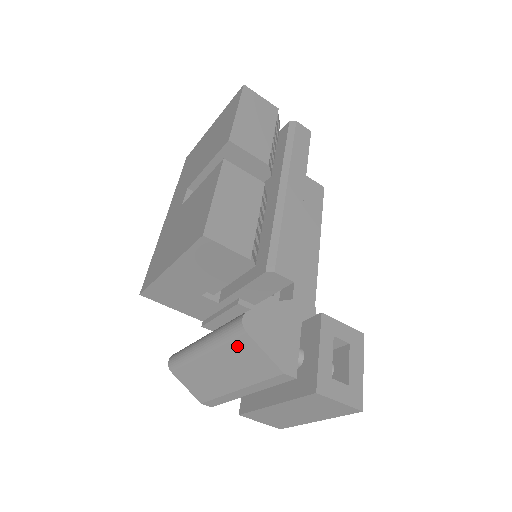
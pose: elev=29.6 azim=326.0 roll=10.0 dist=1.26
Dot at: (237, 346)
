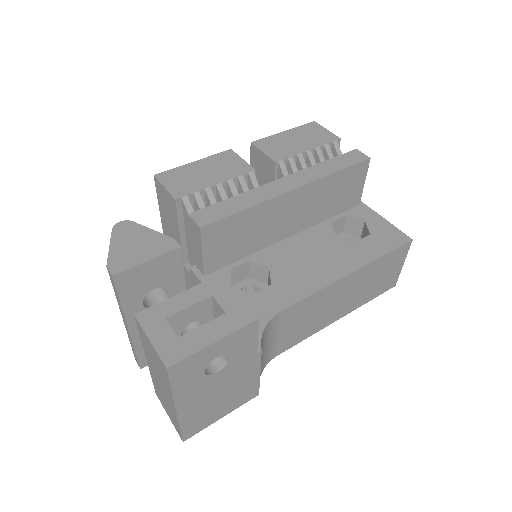
Dot at: occluded
